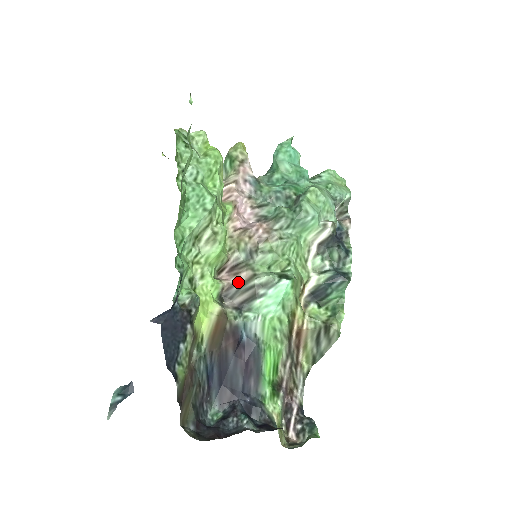
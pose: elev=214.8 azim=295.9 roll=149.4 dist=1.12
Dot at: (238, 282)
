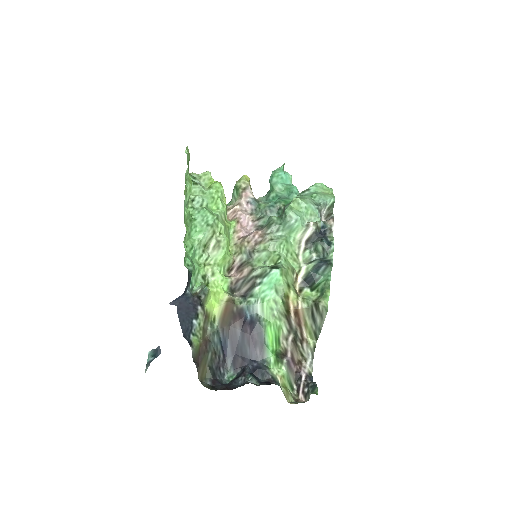
Dot at: (242, 276)
